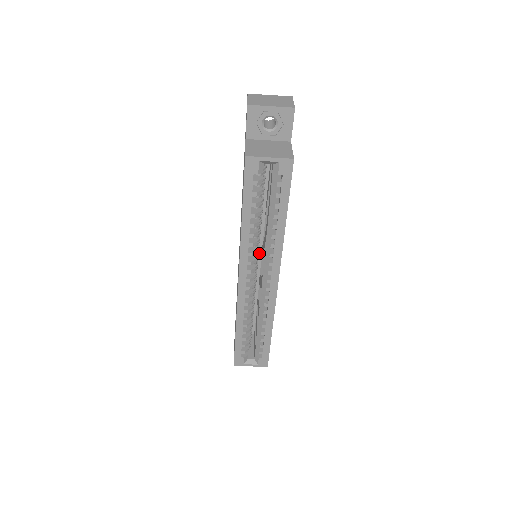
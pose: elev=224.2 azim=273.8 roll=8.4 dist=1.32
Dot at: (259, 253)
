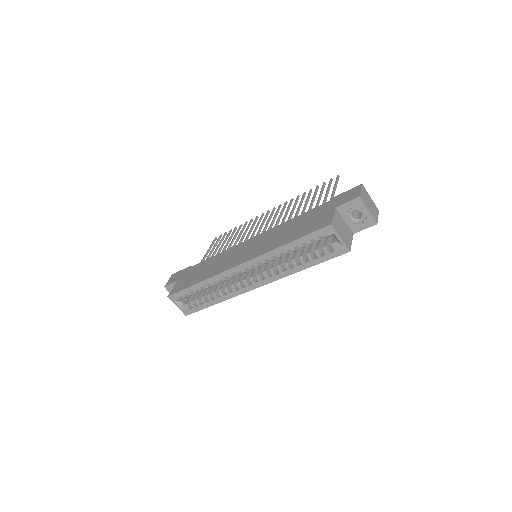
Dot at: occluded
